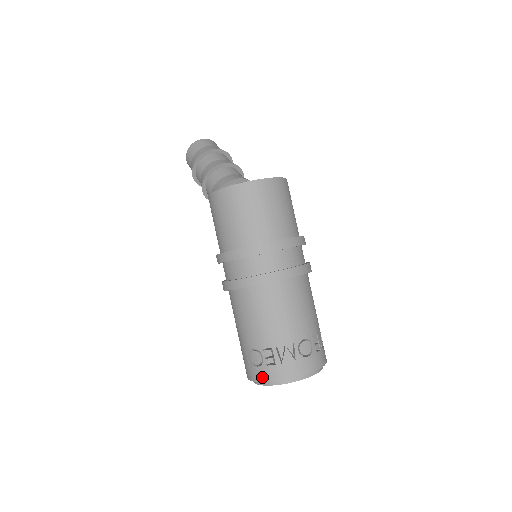
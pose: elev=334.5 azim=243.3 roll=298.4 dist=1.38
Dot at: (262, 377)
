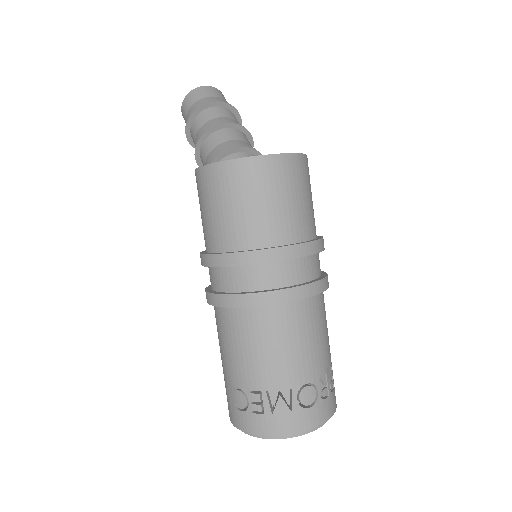
Dot at: (245, 426)
